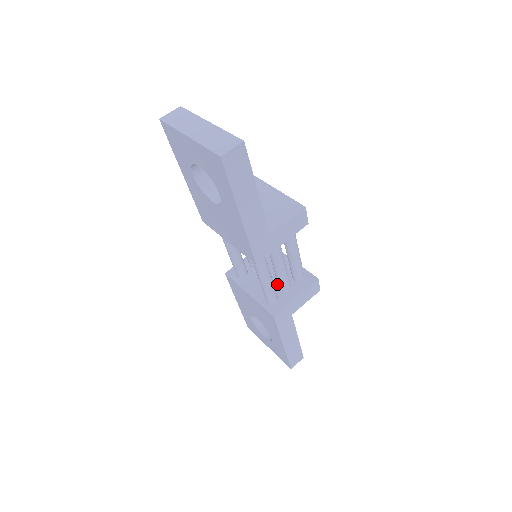
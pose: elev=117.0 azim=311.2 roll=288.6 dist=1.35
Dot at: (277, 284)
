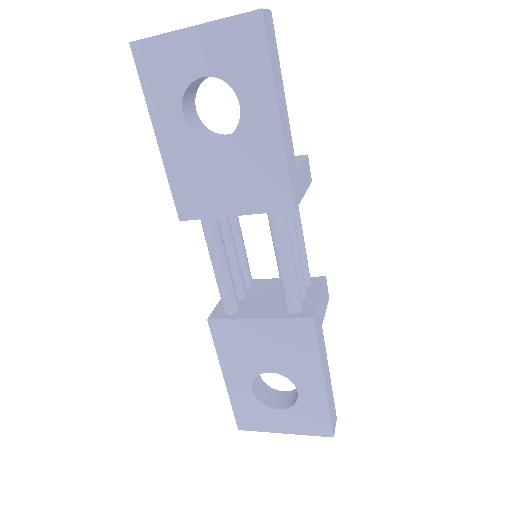
Dot at: occluded
